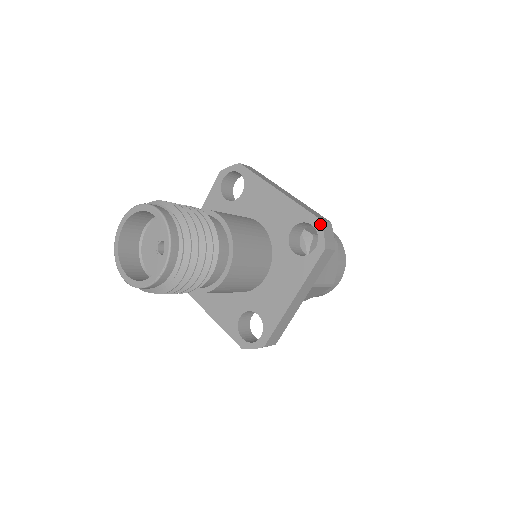
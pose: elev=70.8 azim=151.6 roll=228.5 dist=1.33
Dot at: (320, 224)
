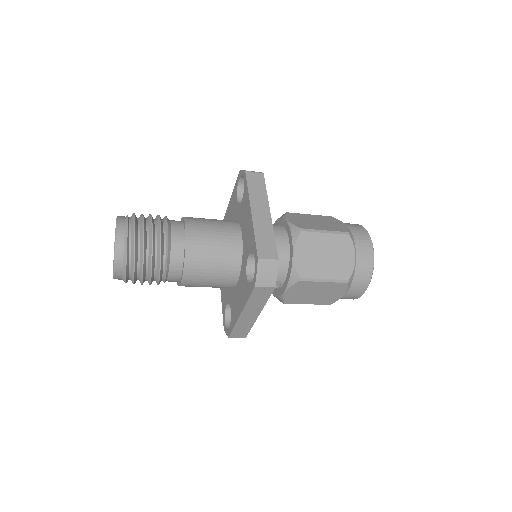
Dot at: (240, 172)
